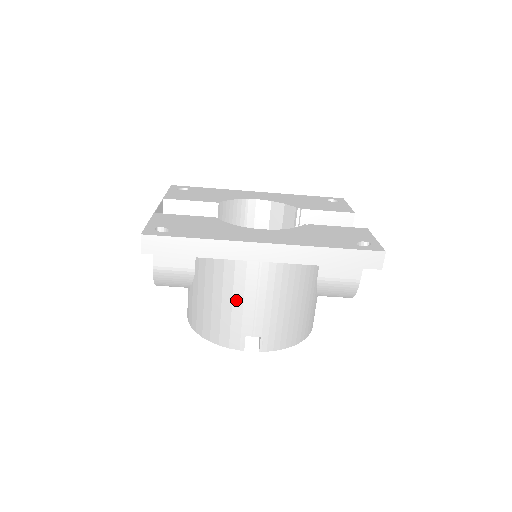
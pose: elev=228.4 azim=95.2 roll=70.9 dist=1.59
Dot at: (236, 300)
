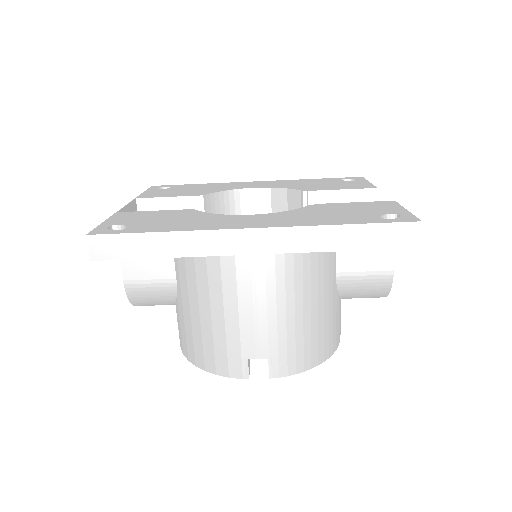
Dot at: (229, 312)
